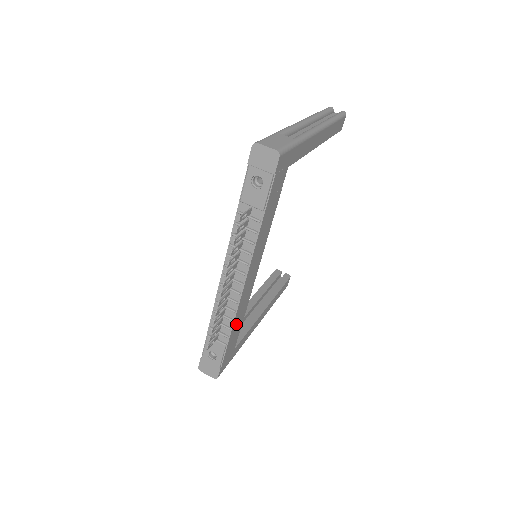
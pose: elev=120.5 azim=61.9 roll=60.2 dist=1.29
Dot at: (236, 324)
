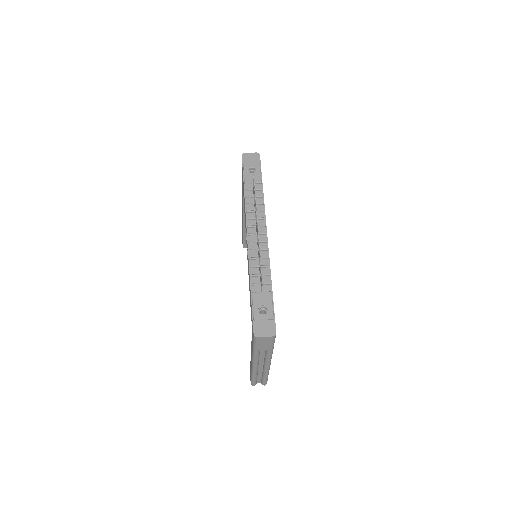
Dot at: occluded
